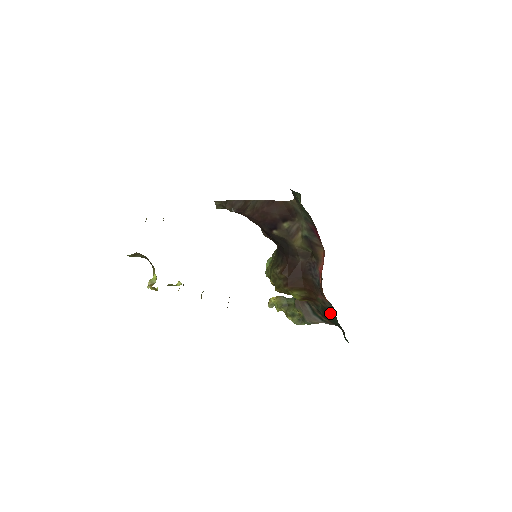
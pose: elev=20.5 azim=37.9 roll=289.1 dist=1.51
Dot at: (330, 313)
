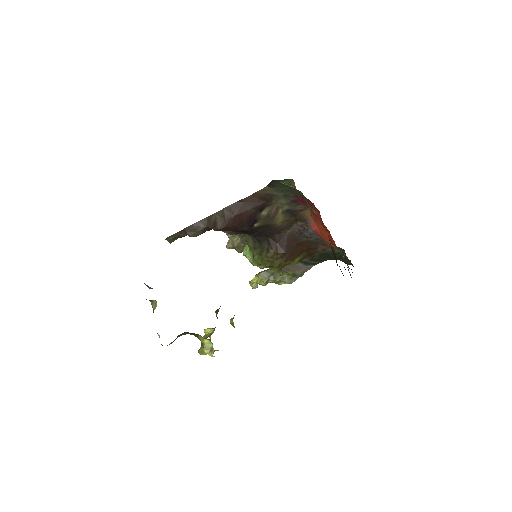
Dot at: (330, 254)
